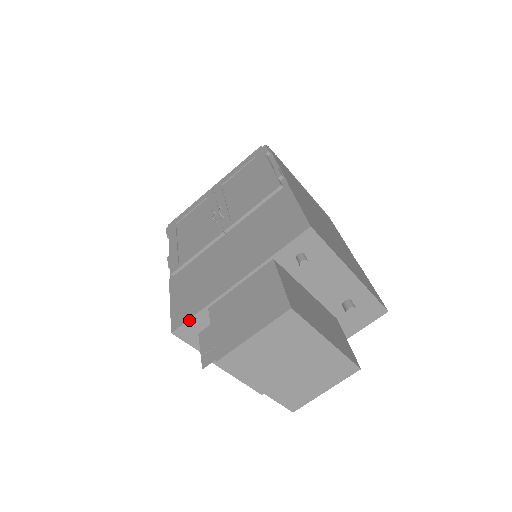
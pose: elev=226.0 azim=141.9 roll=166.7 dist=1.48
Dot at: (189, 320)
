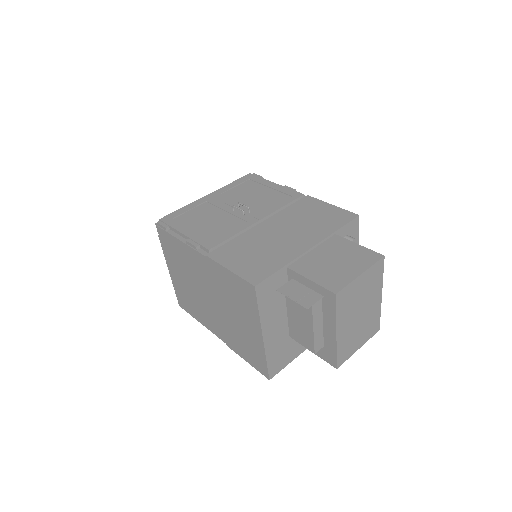
Dot at: (271, 276)
